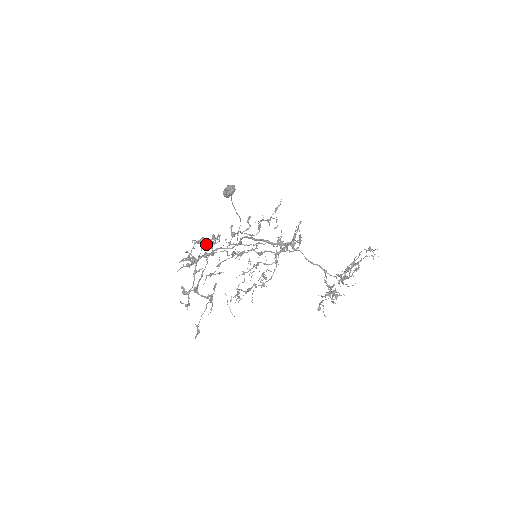
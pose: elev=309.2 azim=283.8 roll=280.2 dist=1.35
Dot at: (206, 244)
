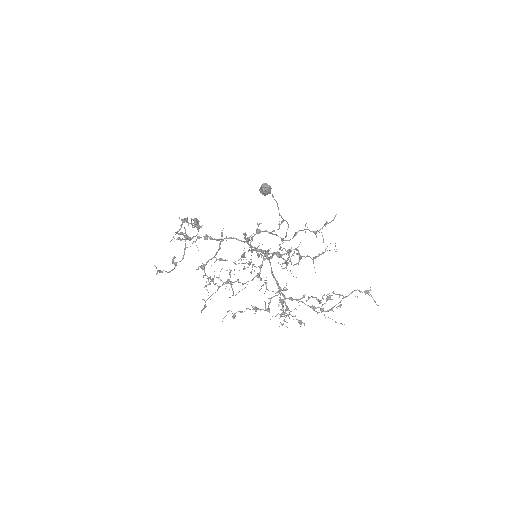
Dot at: occluded
